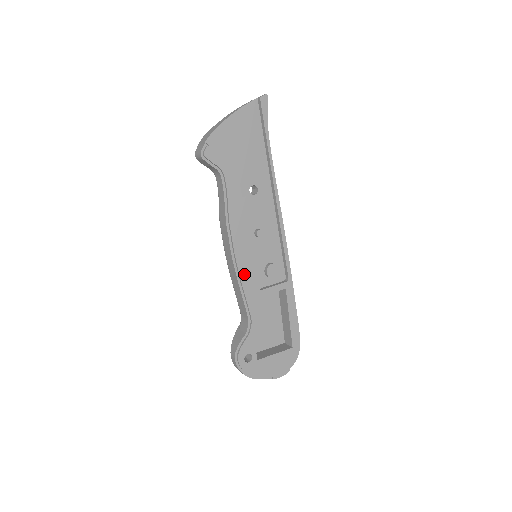
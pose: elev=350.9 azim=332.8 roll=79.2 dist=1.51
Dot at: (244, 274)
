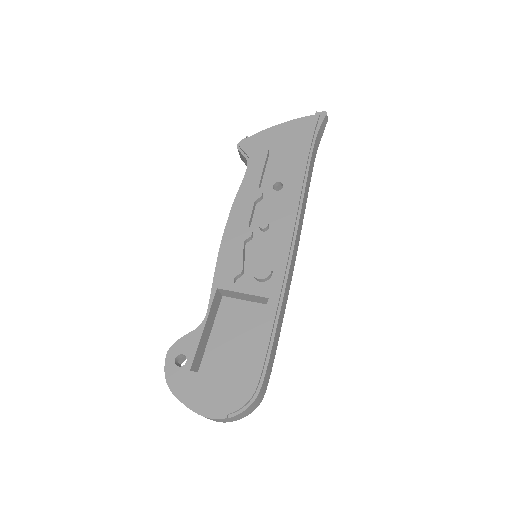
Dot at: (225, 259)
